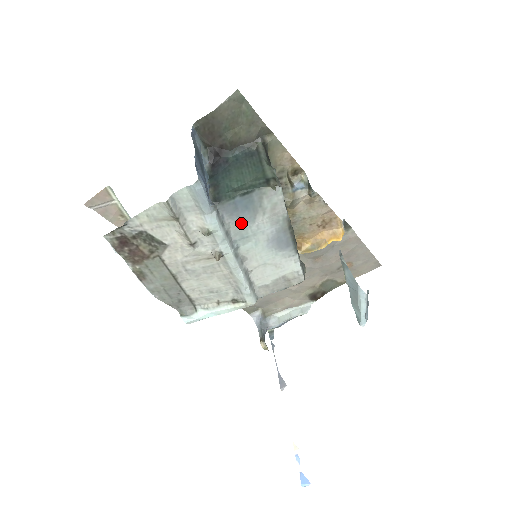
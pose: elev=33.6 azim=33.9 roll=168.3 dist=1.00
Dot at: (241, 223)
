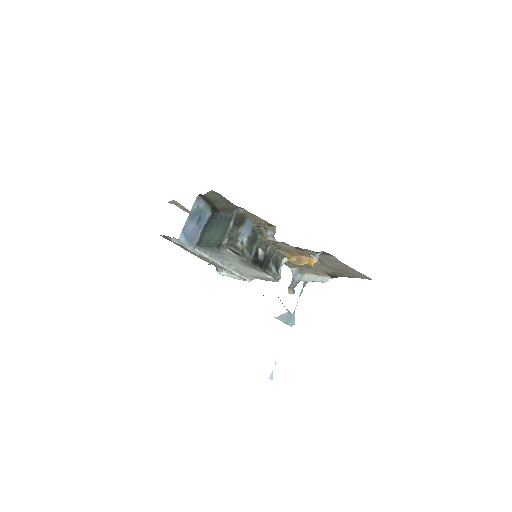
Dot at: (217, 254)
